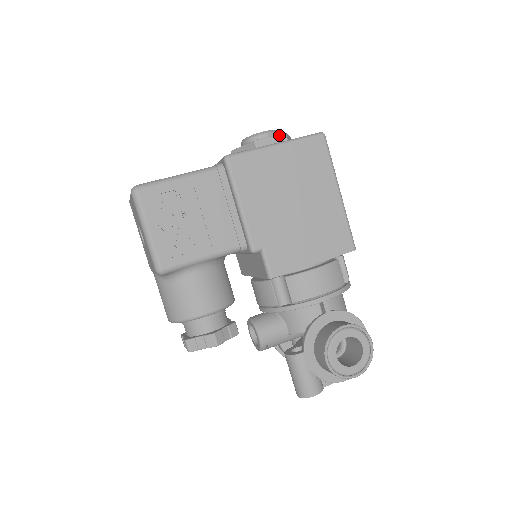
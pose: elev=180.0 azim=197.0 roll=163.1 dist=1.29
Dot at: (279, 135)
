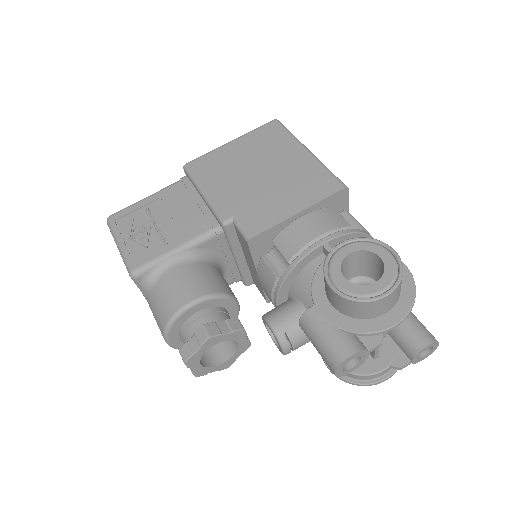
Dot at: occluded
